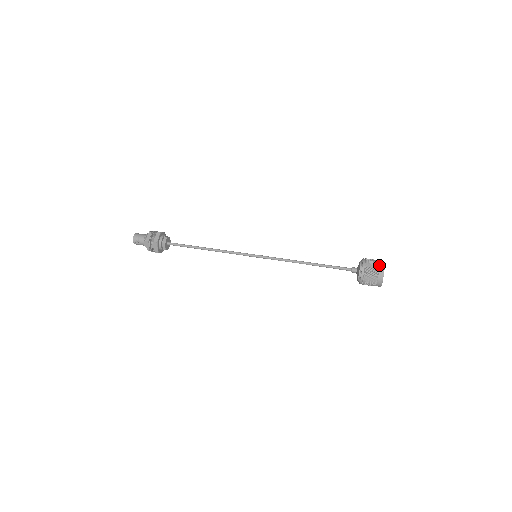
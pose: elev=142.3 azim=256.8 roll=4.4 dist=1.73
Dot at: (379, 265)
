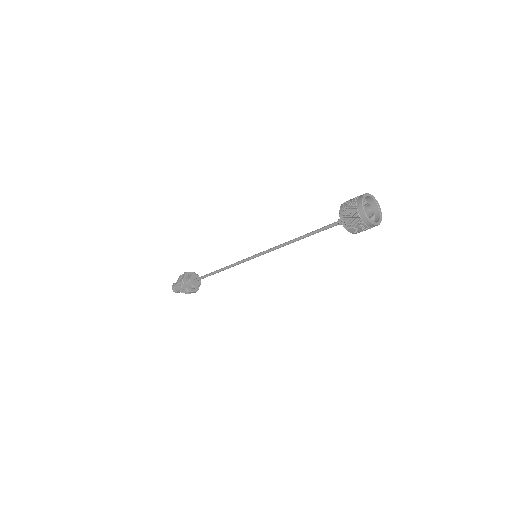
Dot at: occluded
